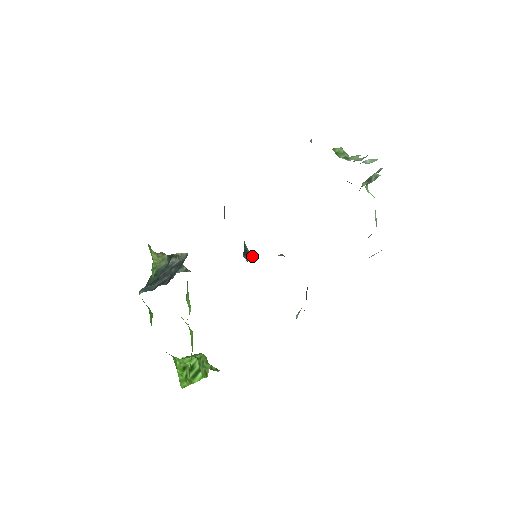
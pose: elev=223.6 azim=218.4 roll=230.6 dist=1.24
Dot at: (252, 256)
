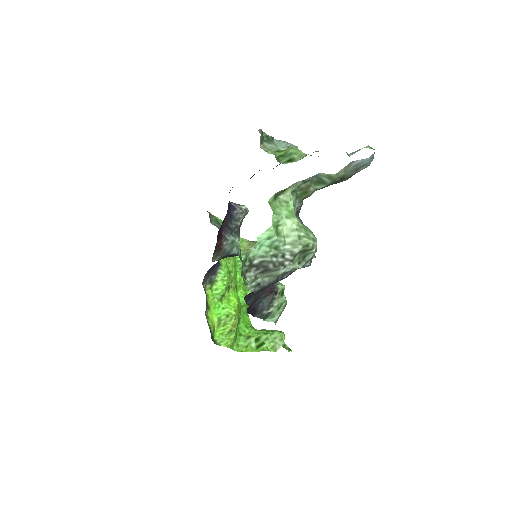
Dot at: occluded
